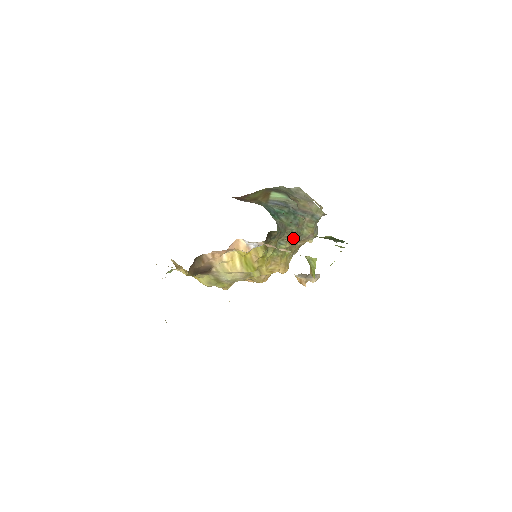
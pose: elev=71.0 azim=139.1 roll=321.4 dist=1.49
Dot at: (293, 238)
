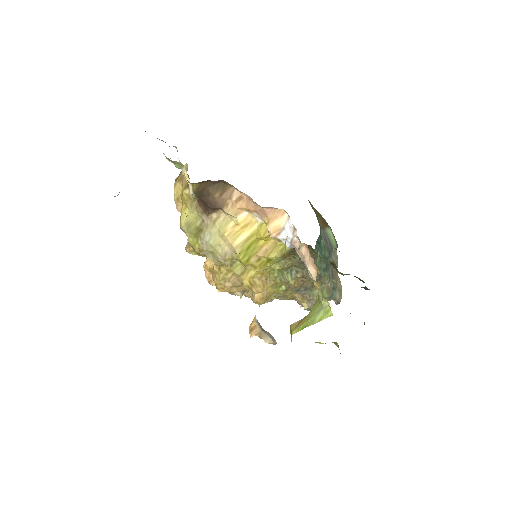
Dot at: (304, 282)
